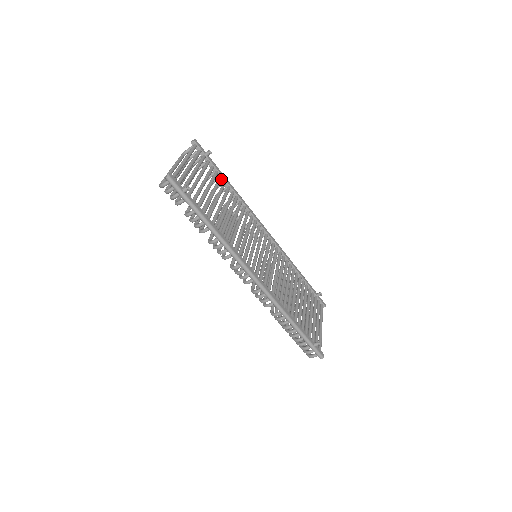
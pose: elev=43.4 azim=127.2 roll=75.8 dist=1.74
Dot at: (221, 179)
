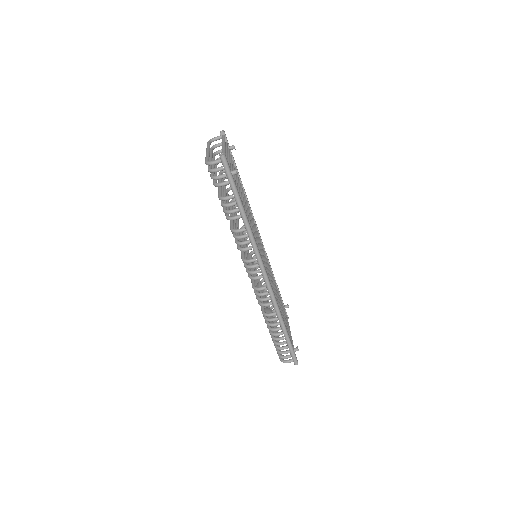
Dot at: (238, 175)
